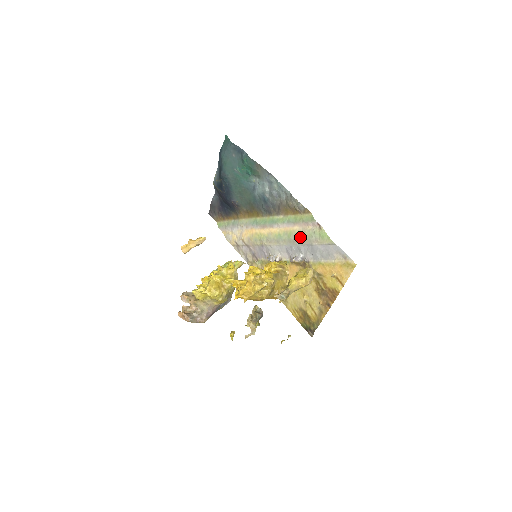
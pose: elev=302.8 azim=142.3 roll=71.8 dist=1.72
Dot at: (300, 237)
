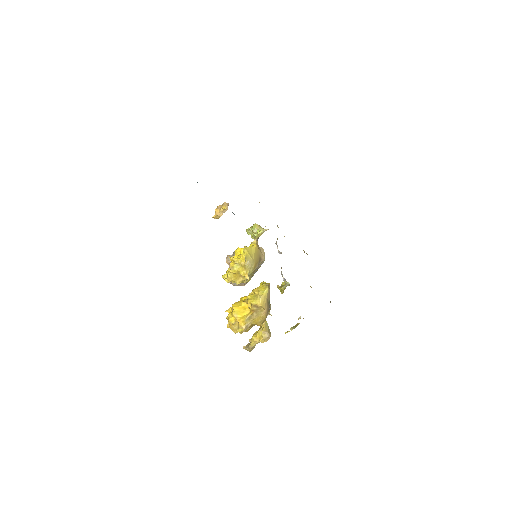
Dot at: occluded
